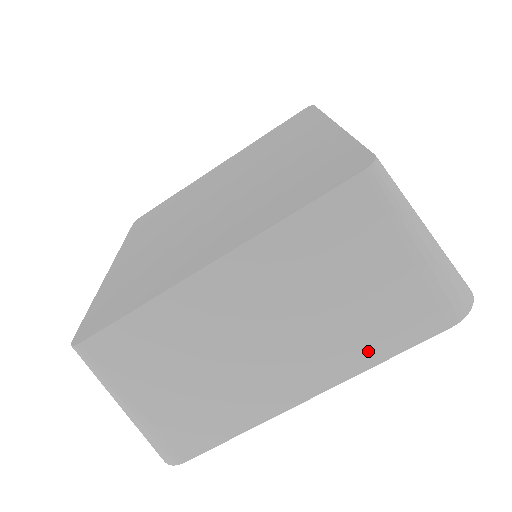
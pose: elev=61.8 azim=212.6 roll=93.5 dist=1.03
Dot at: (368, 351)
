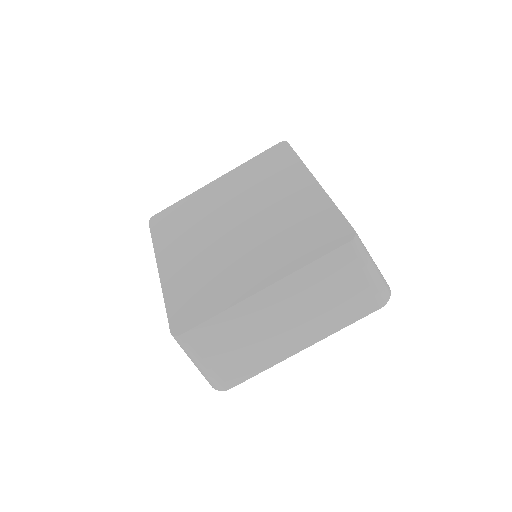
Dot at: (338, 323)
